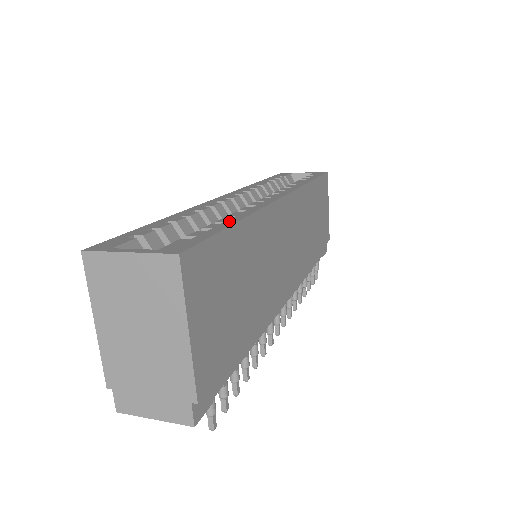
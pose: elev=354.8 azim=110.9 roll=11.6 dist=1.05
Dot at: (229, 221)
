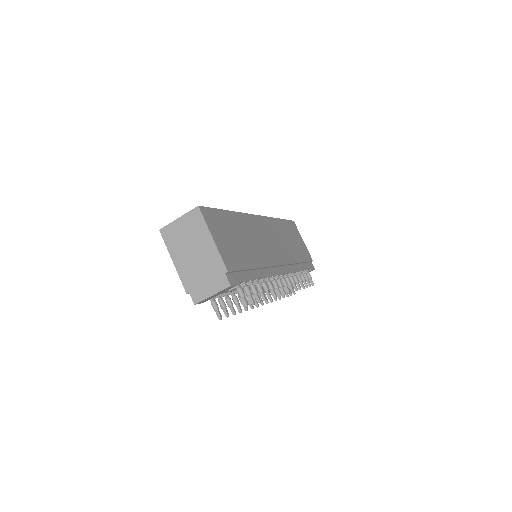
Dot at: occluded
